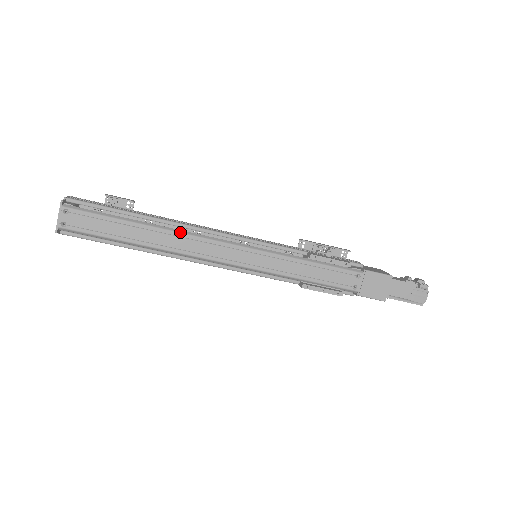
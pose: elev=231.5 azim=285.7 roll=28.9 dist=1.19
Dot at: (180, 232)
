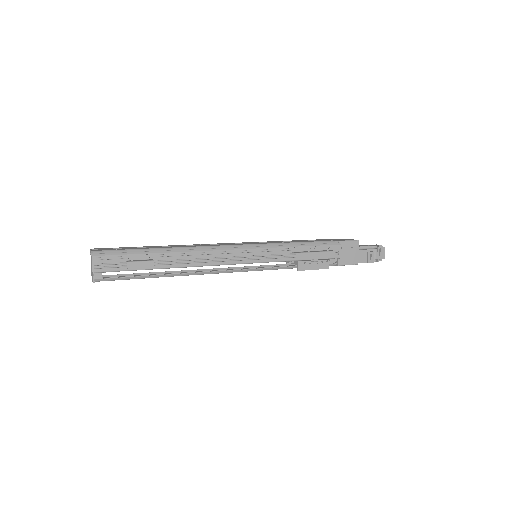
Dot at: occluded
